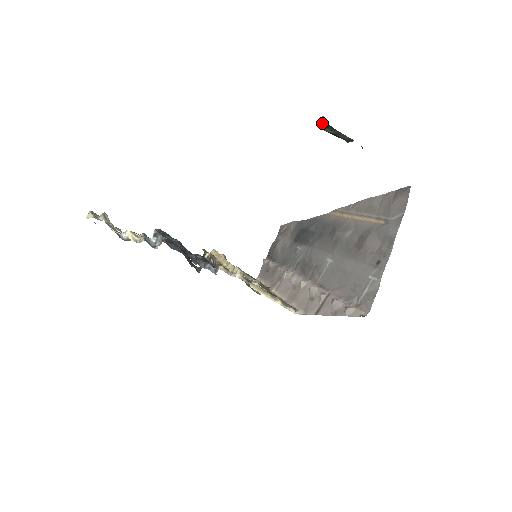
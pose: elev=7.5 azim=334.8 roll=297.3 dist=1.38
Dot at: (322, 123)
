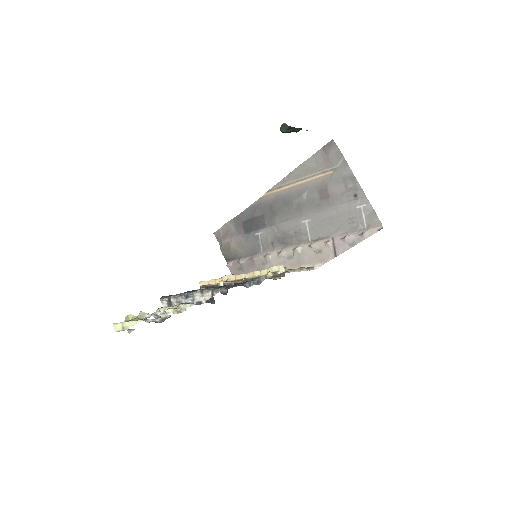
Dot at: (284, 128)
